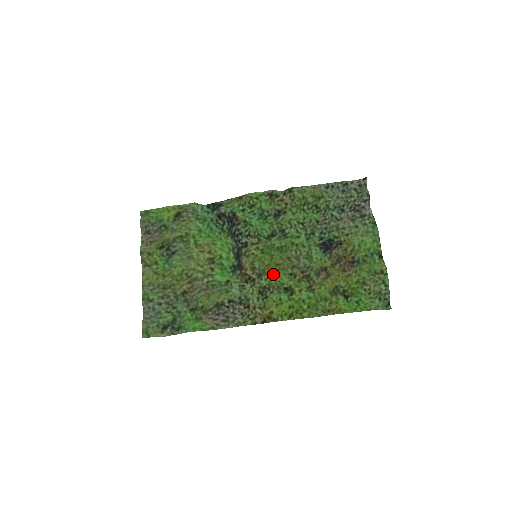
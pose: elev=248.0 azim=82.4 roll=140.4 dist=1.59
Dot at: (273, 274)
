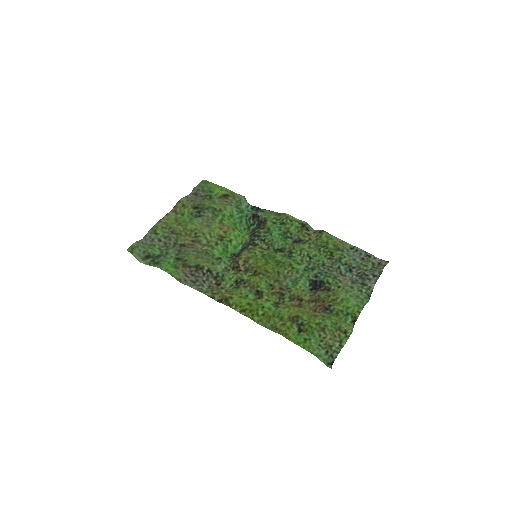
Dot at: (257, 275)
